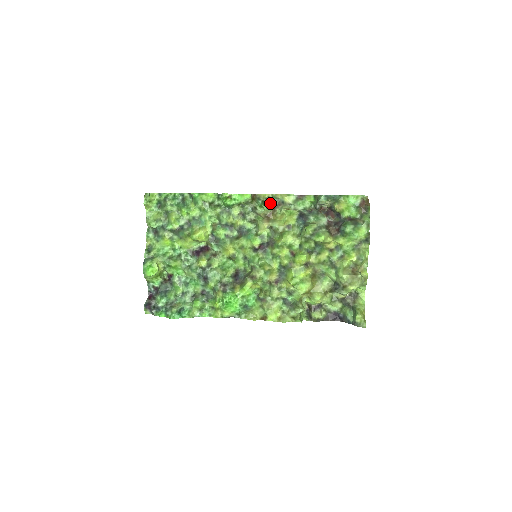
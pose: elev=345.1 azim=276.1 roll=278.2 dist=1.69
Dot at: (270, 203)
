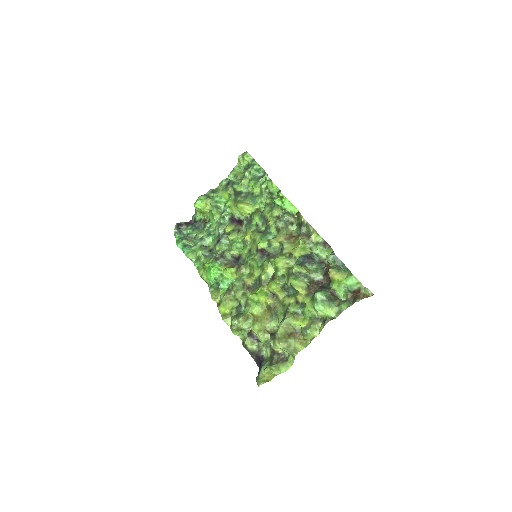
Dot at: (301, 228)
